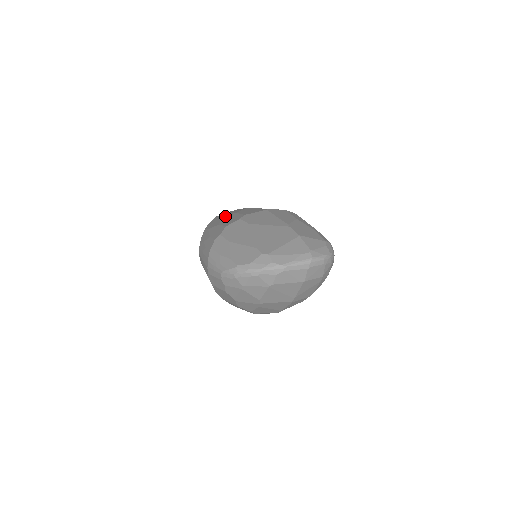
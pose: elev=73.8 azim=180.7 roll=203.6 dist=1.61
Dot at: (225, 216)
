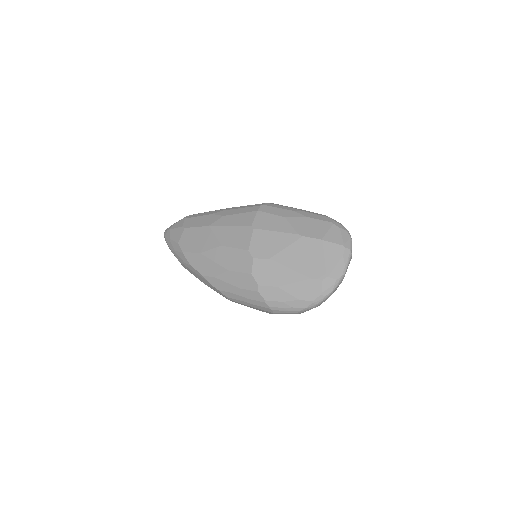
Dot at: (211, 254)
